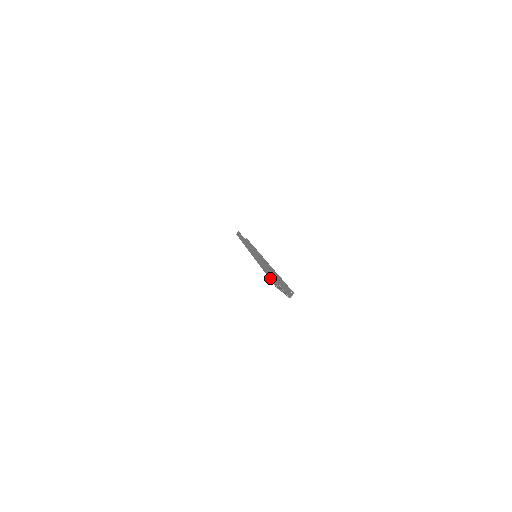
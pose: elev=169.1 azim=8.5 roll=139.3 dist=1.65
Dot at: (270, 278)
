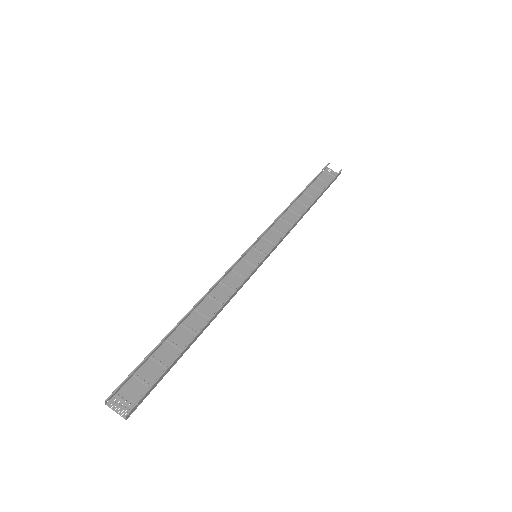
Dot at: (137, 368)
